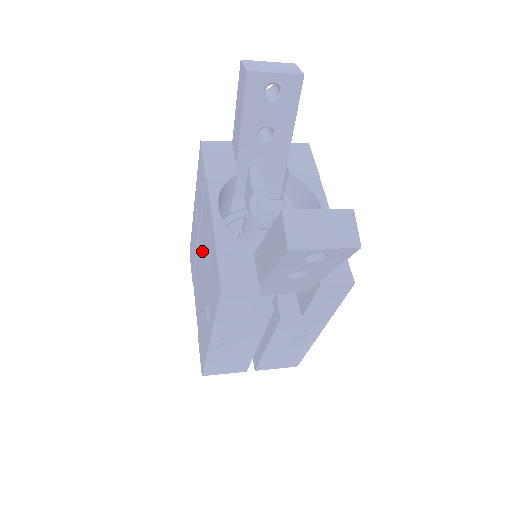
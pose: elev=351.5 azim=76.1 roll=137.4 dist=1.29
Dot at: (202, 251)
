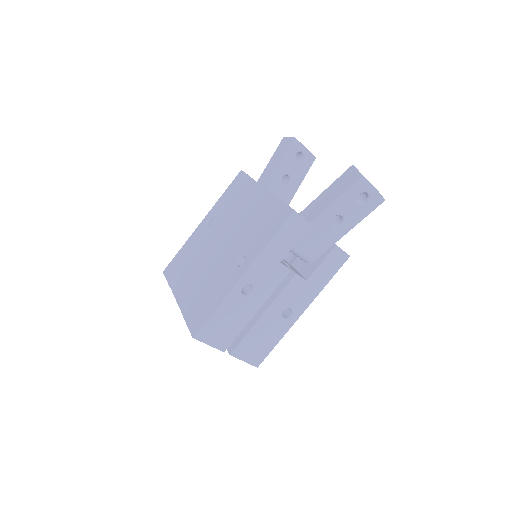
Dot at: (225, 233)
